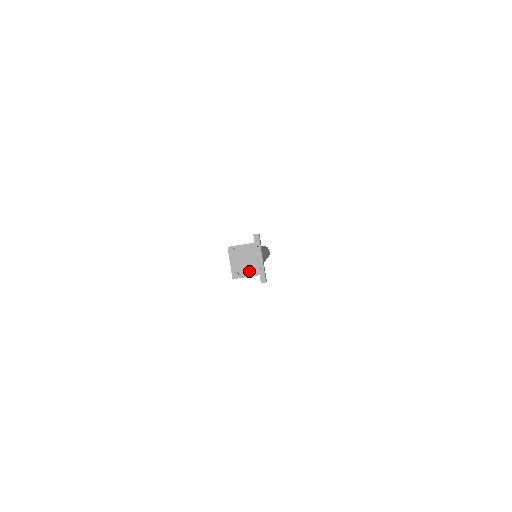
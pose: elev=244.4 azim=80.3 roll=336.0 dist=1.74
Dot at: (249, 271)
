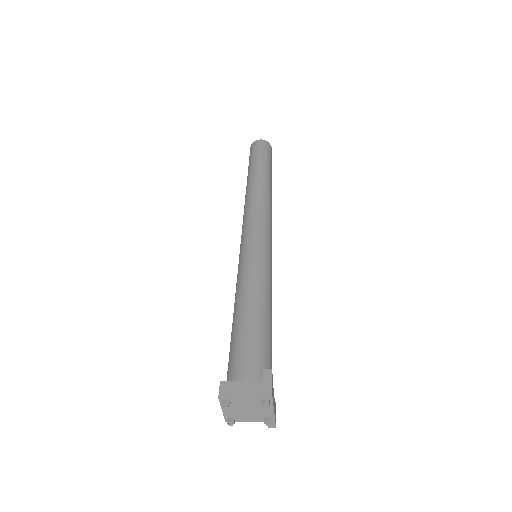
Dot at: (251, 418)
